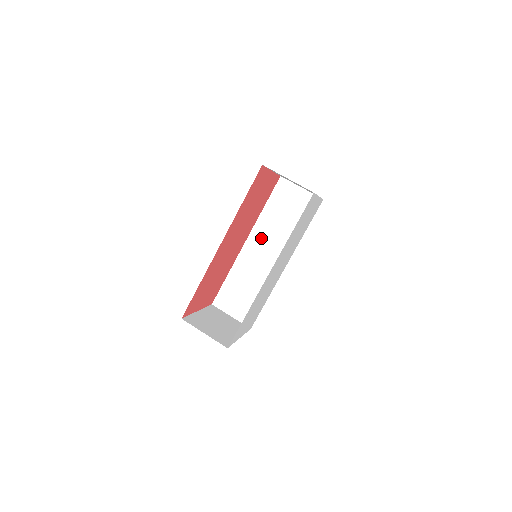
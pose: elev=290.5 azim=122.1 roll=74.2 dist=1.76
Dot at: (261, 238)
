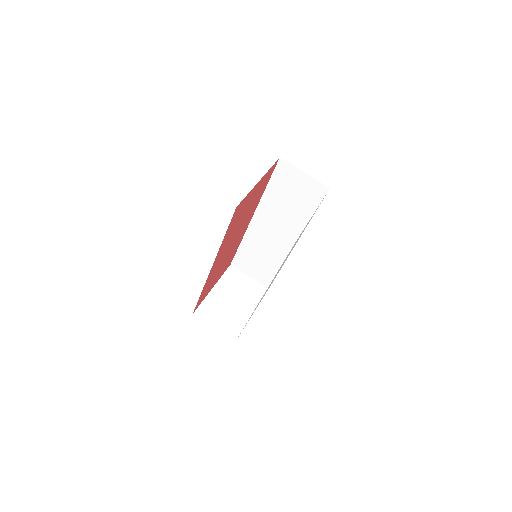
Dot at: (267, 217)
